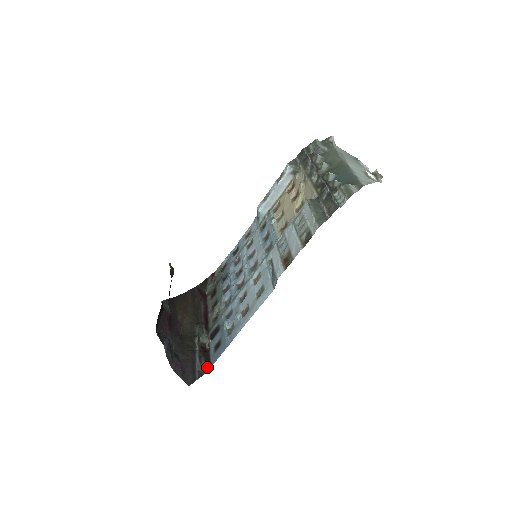
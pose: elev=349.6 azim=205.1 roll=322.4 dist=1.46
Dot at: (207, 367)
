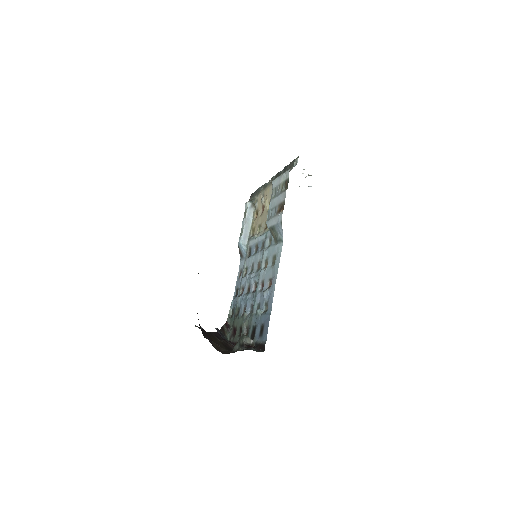
Dot at: (262, 349)
